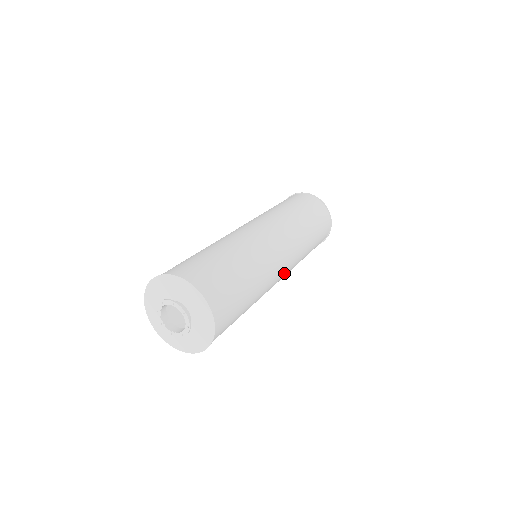
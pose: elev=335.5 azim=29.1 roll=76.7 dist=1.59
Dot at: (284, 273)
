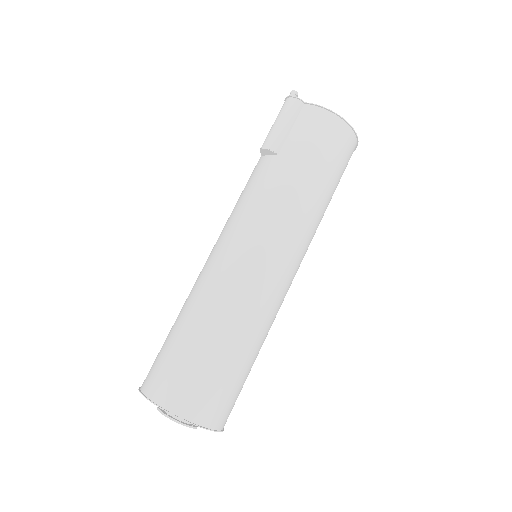
Dot at: occluded
